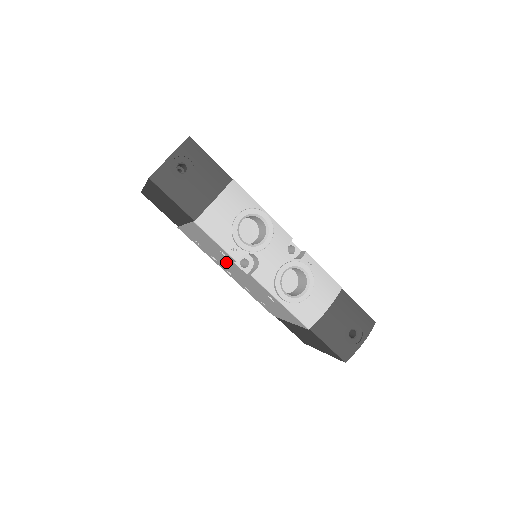
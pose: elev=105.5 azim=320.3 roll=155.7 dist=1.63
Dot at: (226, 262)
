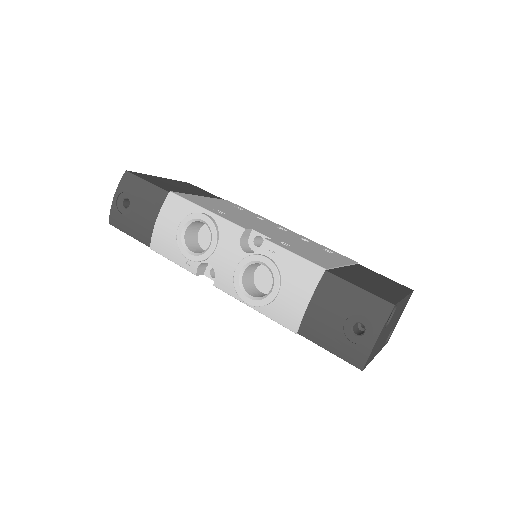
Dot at: occluded
